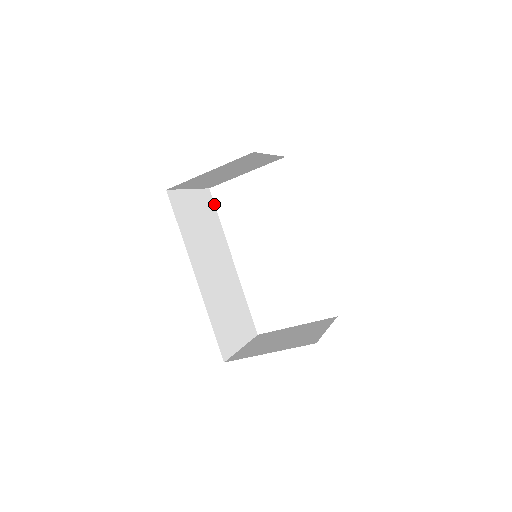
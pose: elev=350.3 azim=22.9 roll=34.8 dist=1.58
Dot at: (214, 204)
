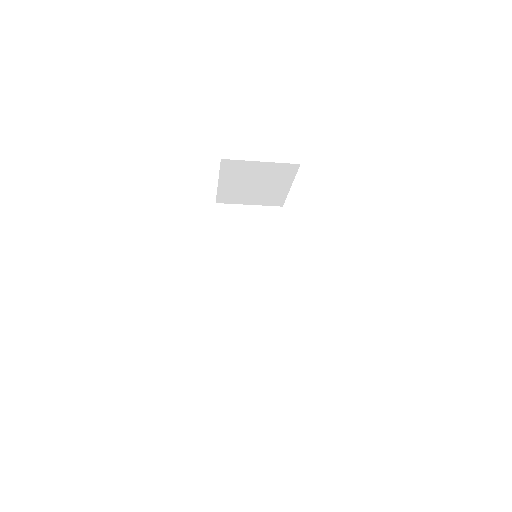
Dot at: occluded
